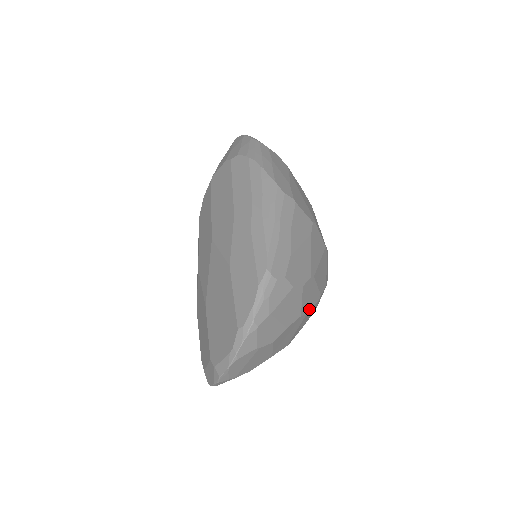
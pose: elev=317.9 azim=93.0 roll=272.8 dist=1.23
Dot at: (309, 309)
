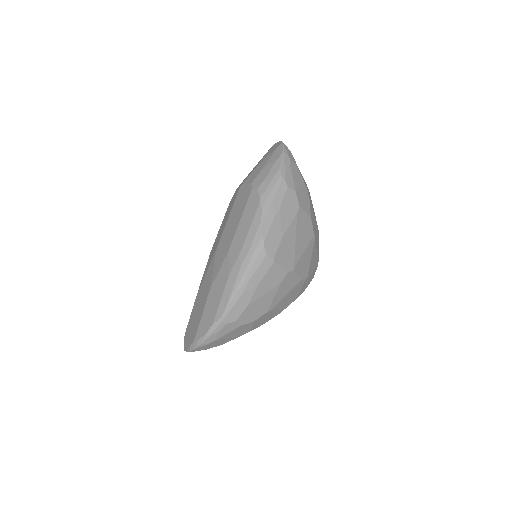
Dot at: (264, 323)
